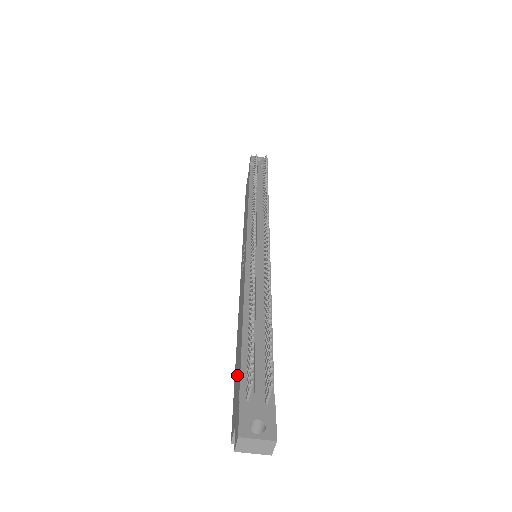
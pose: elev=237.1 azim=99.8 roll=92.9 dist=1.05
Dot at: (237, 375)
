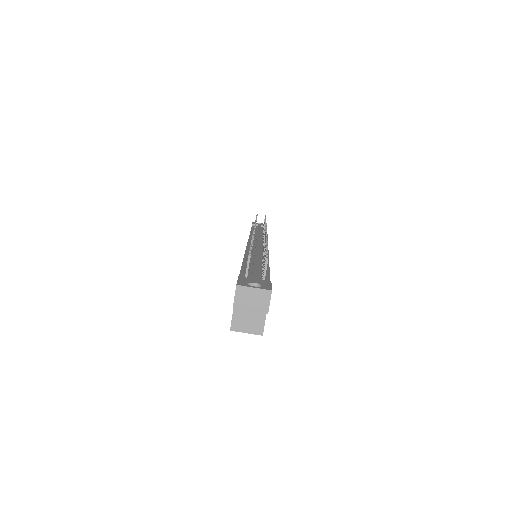
Dot at: occluded
